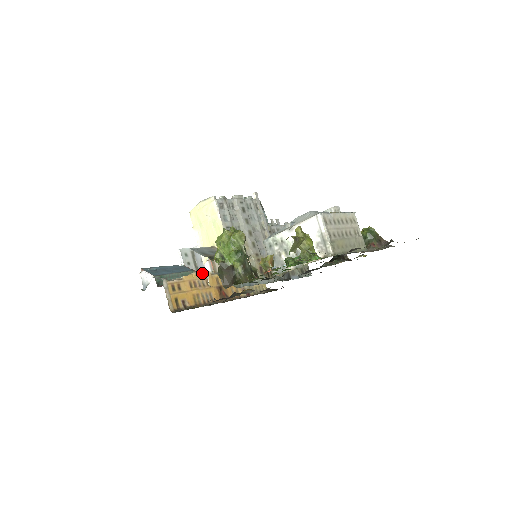
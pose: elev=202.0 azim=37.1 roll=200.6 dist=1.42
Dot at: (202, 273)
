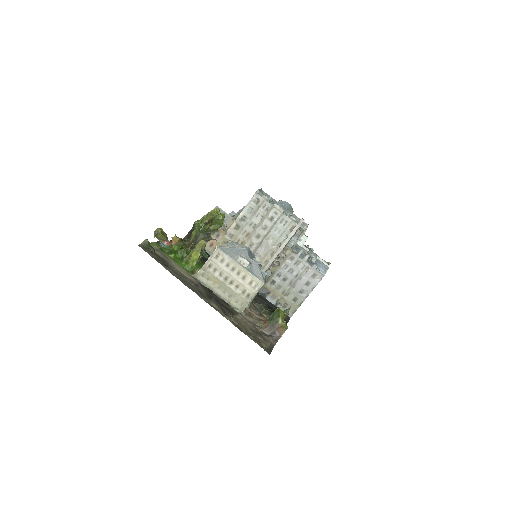
Dot at: occluded
